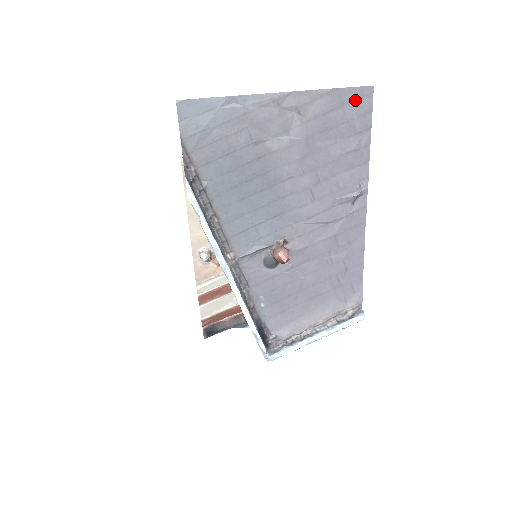
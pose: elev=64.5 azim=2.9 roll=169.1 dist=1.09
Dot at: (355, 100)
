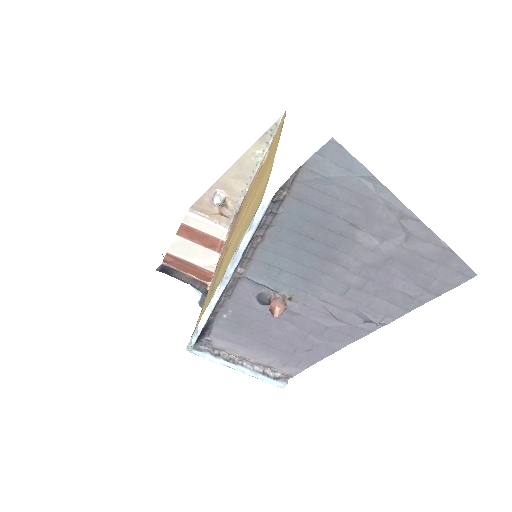
Dot at: (454, 270)
